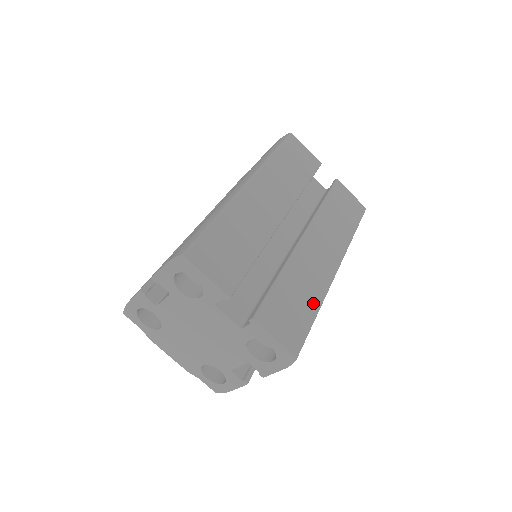
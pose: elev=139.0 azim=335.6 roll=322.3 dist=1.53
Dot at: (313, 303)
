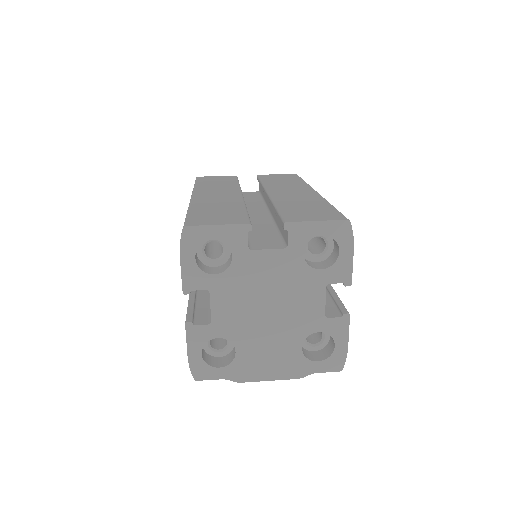
Dot at: (321, 204)
